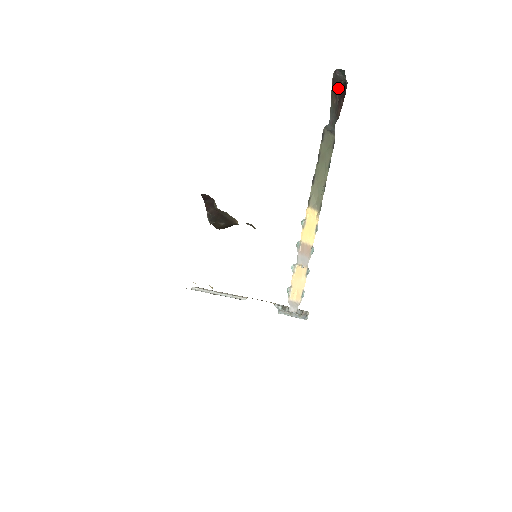
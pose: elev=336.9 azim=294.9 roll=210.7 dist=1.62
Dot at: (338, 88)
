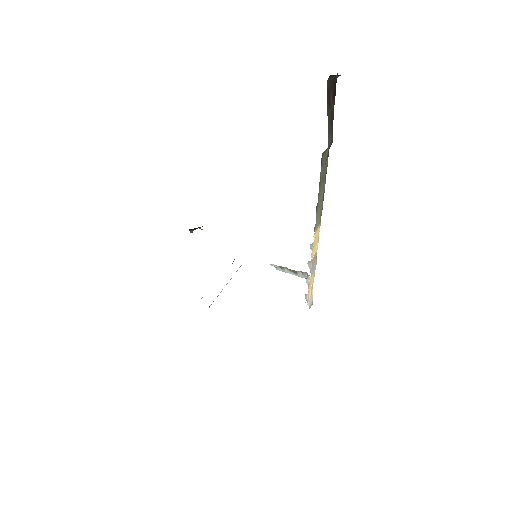
Dot at: (331, 93)
